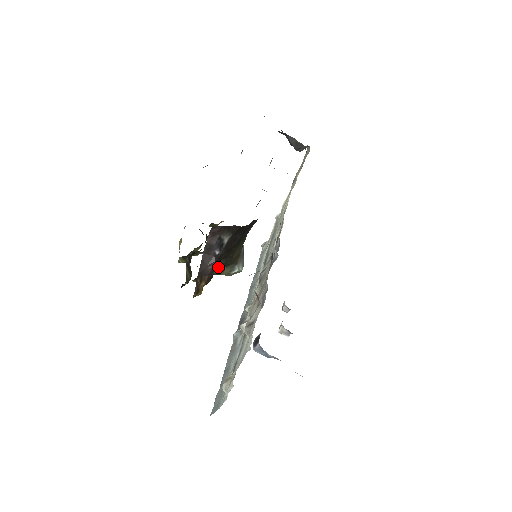
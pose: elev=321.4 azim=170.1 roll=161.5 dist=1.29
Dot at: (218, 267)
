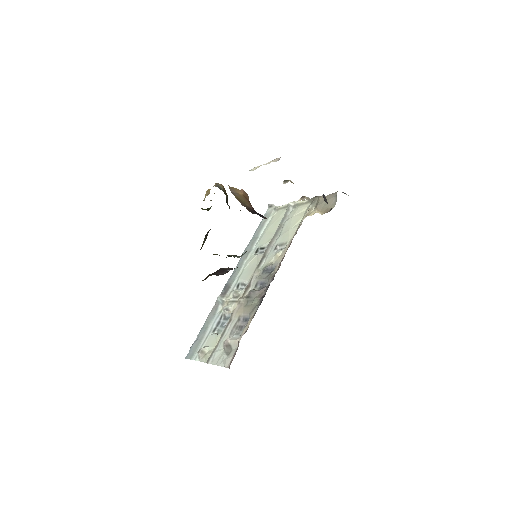
Dot at: (226, 257)
